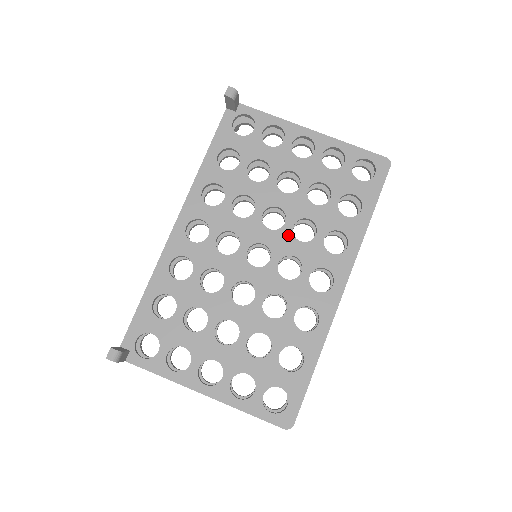
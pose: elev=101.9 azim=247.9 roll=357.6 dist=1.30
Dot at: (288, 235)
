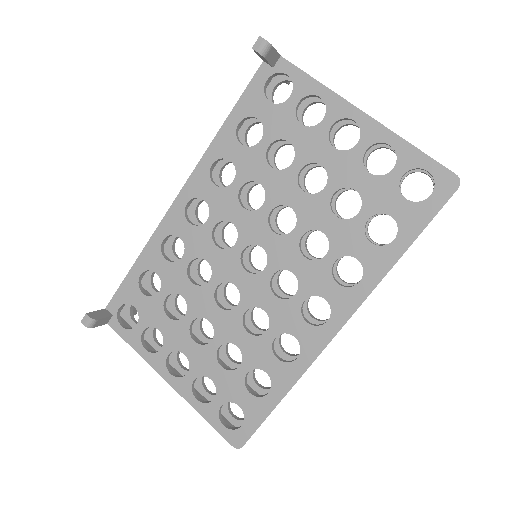
Dot at: (293, 245)
